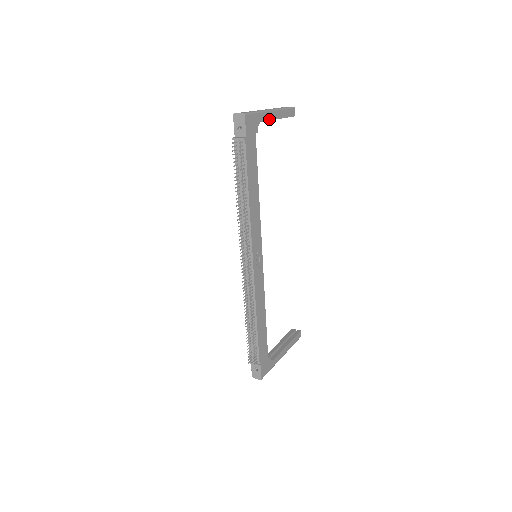
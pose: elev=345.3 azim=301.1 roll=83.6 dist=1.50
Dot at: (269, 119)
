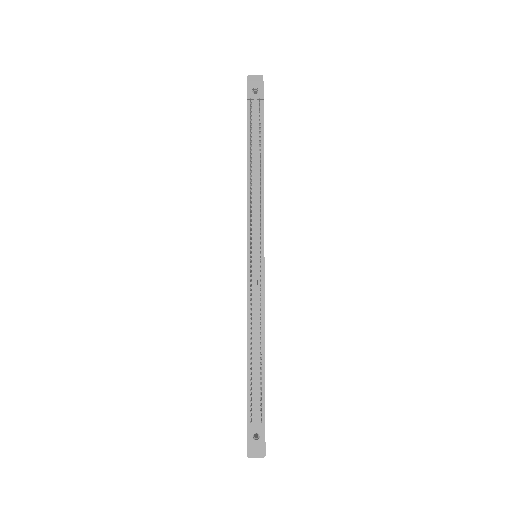
Dot at: occluded
